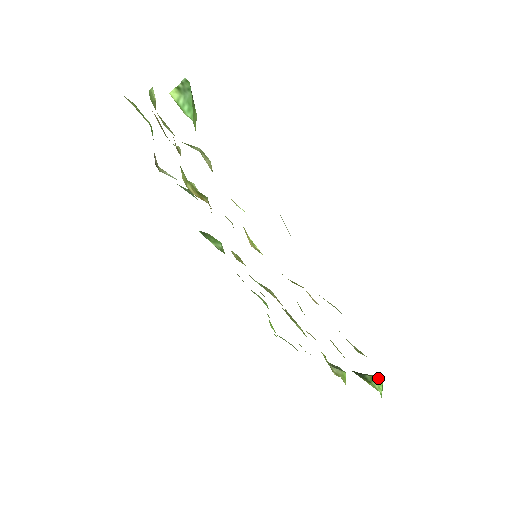
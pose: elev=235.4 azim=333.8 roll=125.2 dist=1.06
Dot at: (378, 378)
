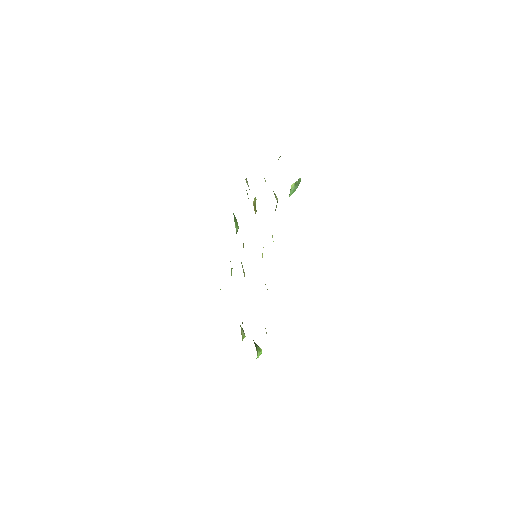
Dot at: (261, 351)
